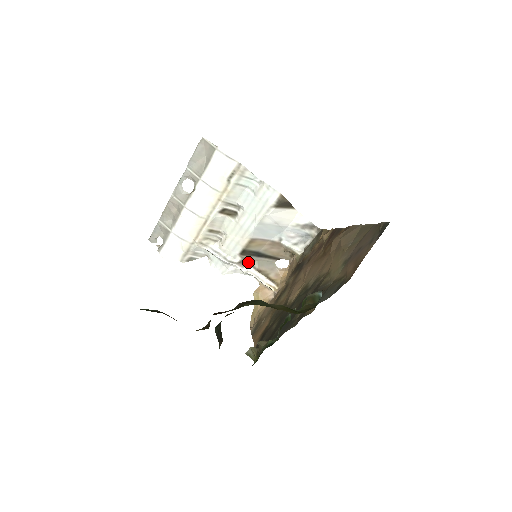
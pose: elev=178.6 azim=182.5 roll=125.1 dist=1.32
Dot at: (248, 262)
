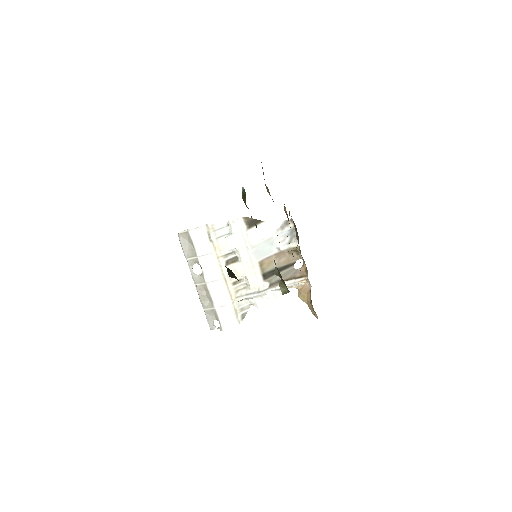
Dot at: (276, 282)
